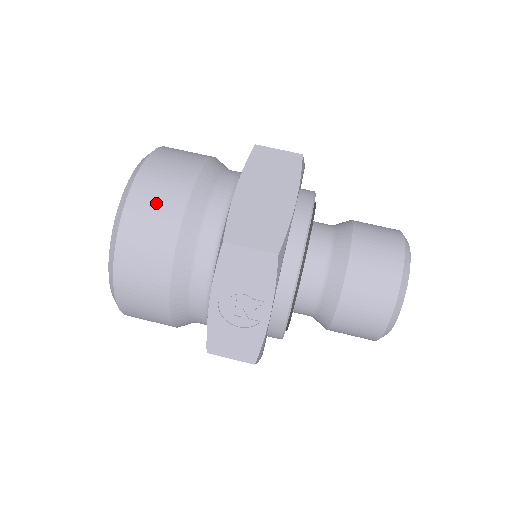
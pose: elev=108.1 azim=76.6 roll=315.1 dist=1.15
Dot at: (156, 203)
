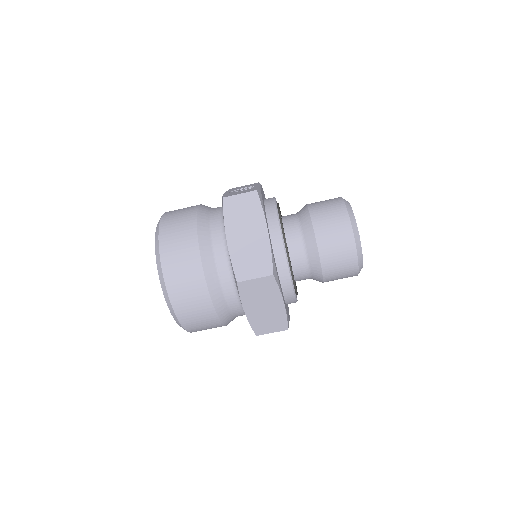
Dot at: (202, 325)
